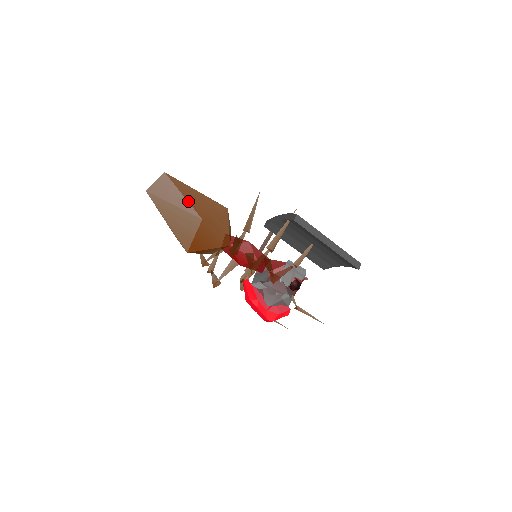
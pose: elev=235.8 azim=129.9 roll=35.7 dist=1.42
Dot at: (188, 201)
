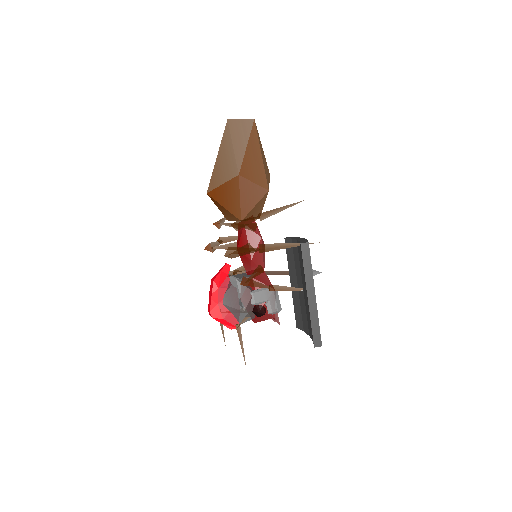
Dot at: (245, 153)
